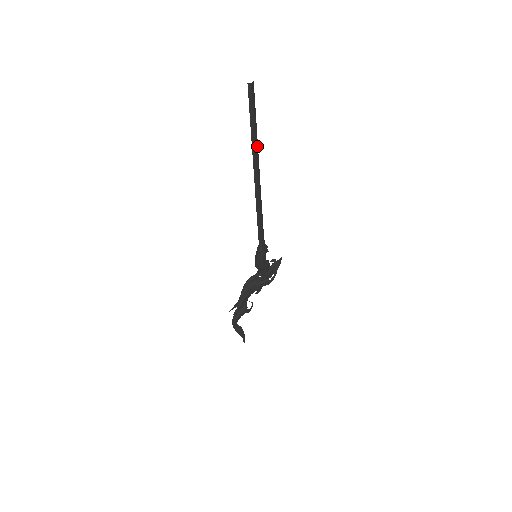
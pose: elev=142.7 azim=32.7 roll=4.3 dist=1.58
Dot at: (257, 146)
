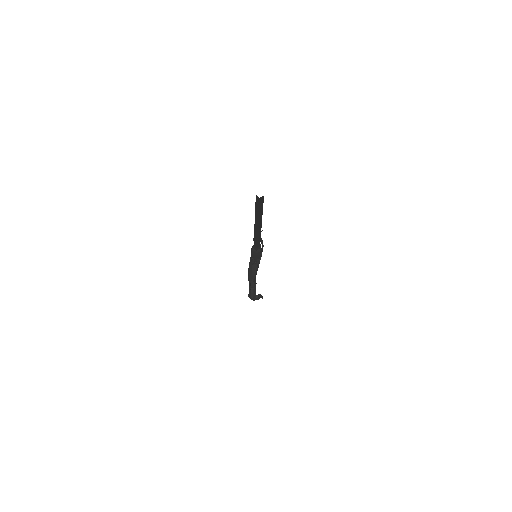
Dot at: occluded
